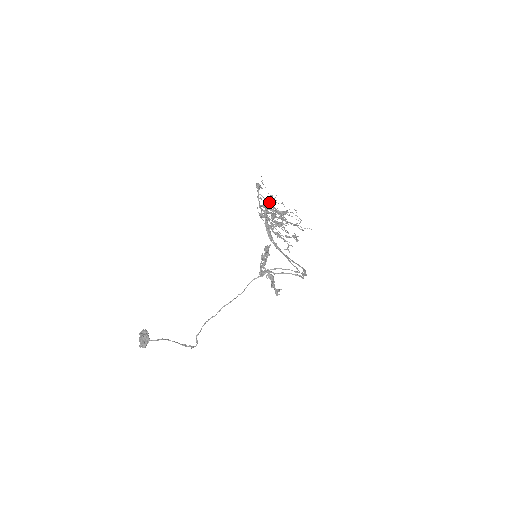
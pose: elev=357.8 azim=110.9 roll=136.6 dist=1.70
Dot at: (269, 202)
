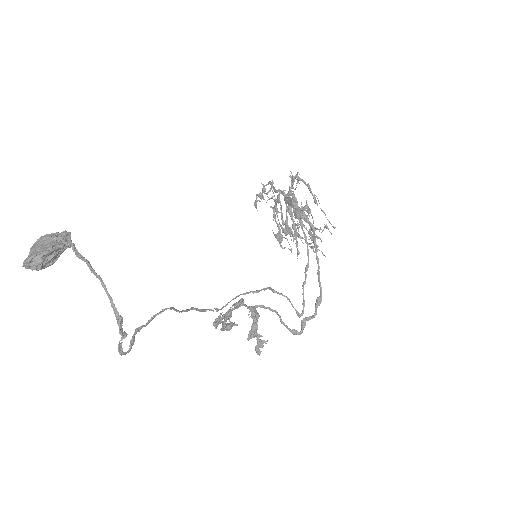
Dot at: occluded
